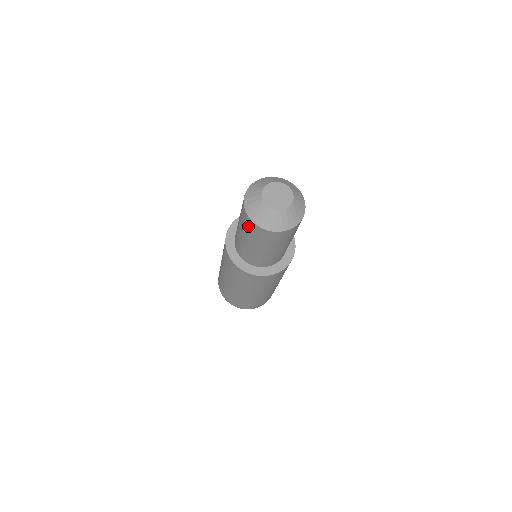
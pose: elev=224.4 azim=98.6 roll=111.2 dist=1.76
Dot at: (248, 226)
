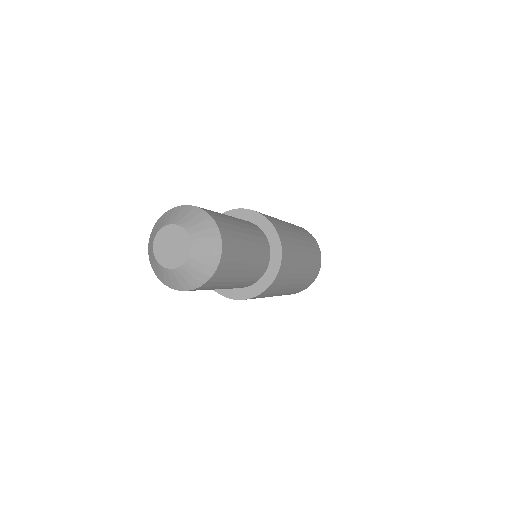
Dot at: occluded
